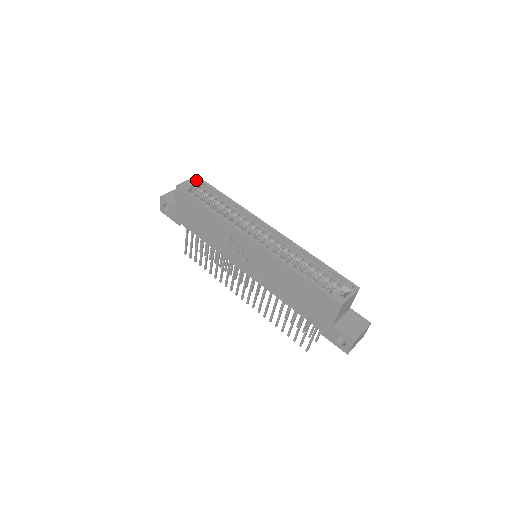
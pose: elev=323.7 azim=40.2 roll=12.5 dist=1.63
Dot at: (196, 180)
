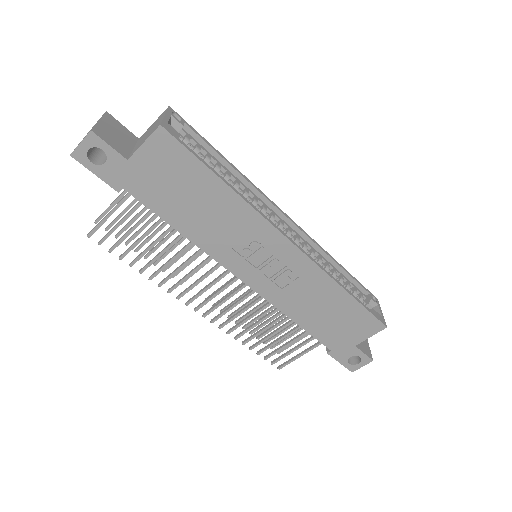
Dot at: occluded
